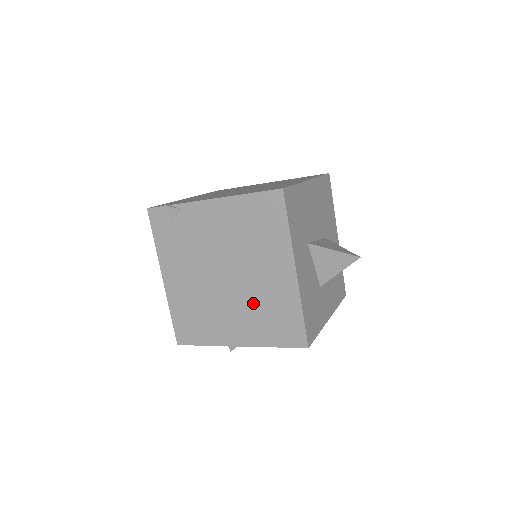
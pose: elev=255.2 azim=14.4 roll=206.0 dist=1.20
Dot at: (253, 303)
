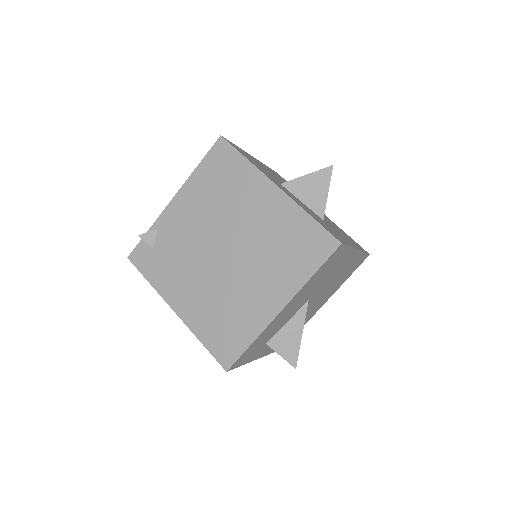
Dot at: (264, 251)
